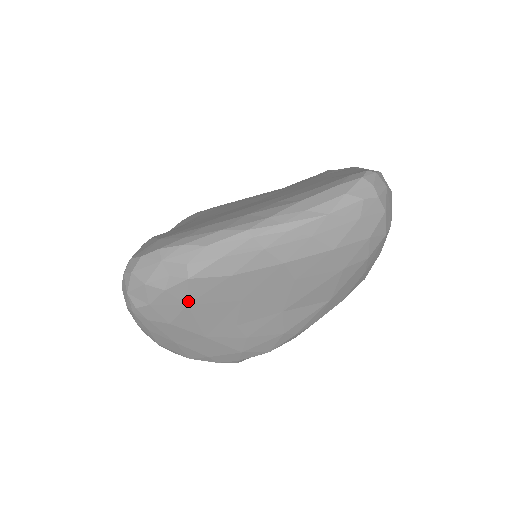
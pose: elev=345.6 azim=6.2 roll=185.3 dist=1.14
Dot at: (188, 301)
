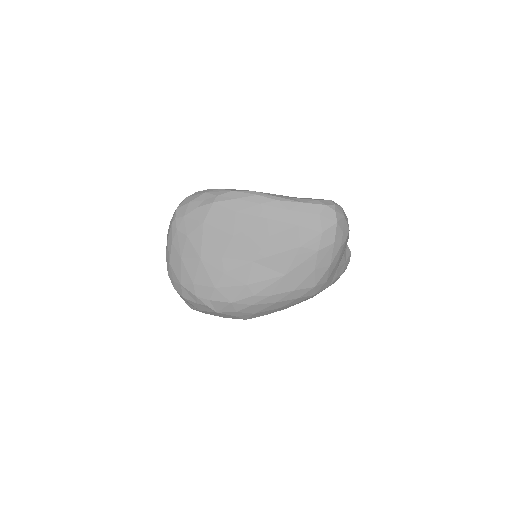
Dot at: (205, 219)
